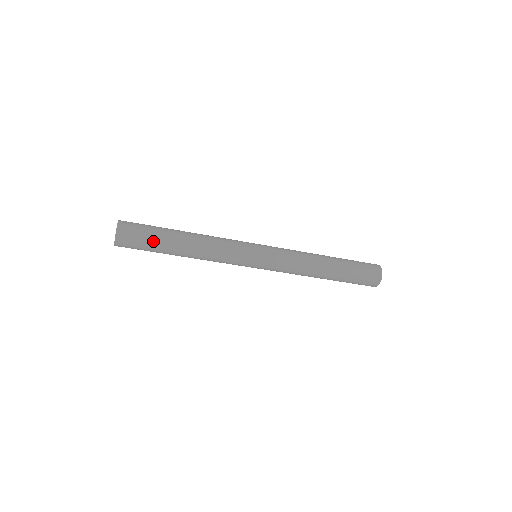
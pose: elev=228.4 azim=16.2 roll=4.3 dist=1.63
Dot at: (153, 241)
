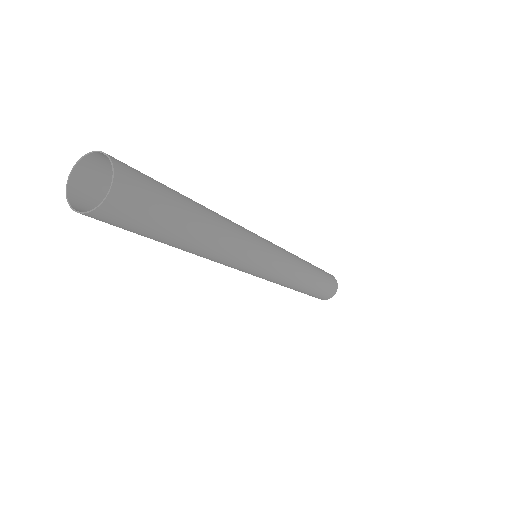
Dot at: (166, 222)
